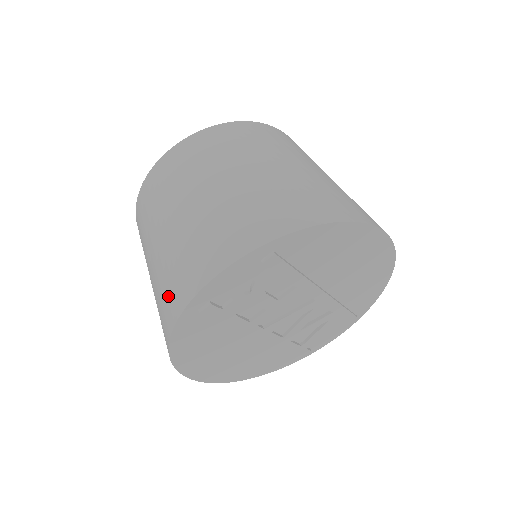
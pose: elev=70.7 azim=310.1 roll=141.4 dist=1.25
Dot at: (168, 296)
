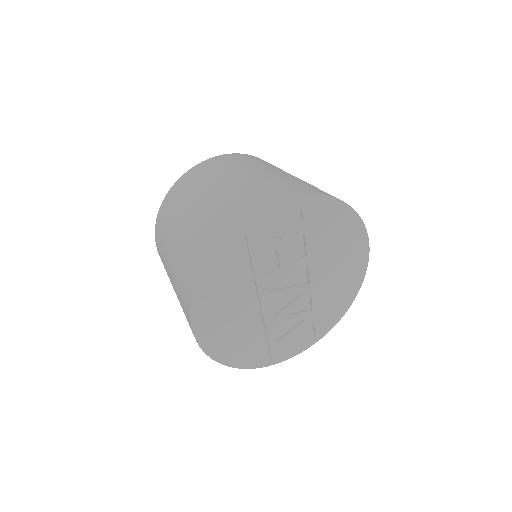
Dot at: (215, 225)
